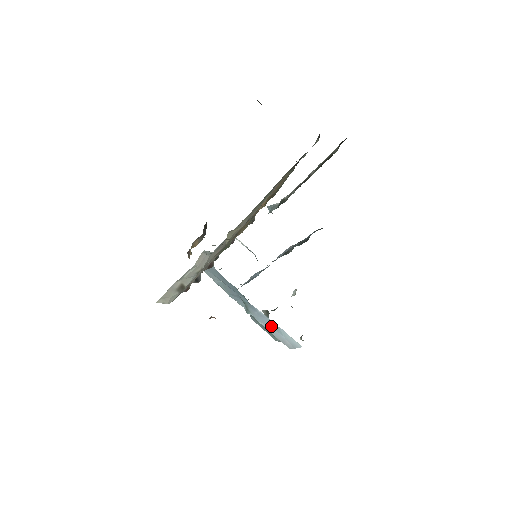
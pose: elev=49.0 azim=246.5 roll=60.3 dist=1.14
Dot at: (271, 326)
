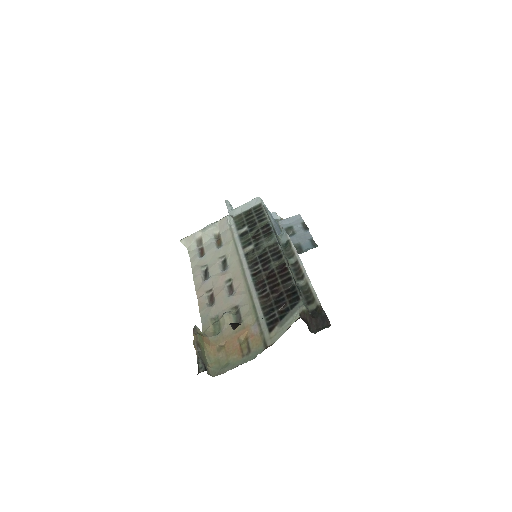
Dot at: occluded
